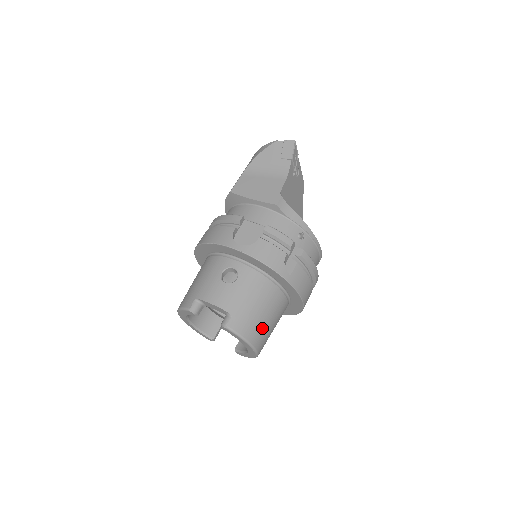
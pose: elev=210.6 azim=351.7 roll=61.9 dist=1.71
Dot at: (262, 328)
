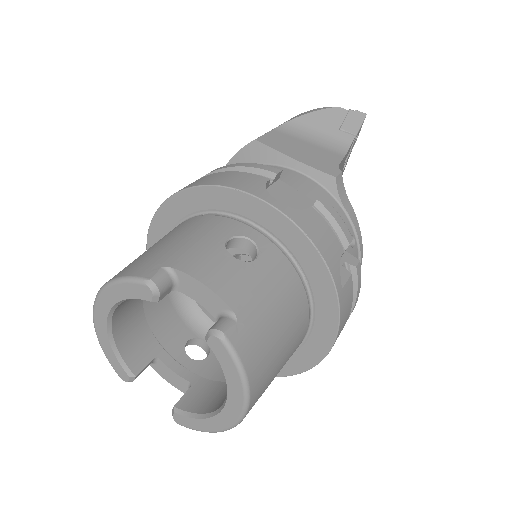
Dot at: (270, 369)
